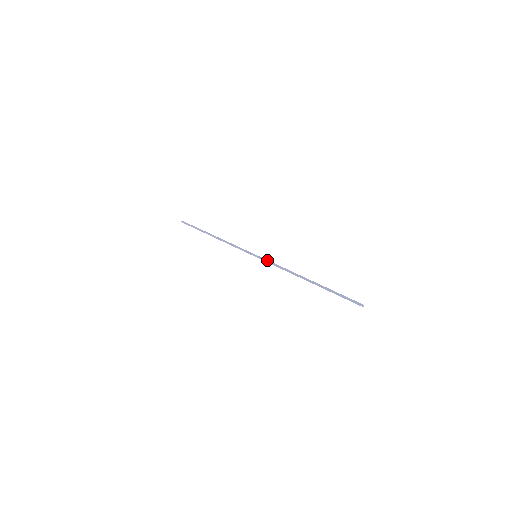
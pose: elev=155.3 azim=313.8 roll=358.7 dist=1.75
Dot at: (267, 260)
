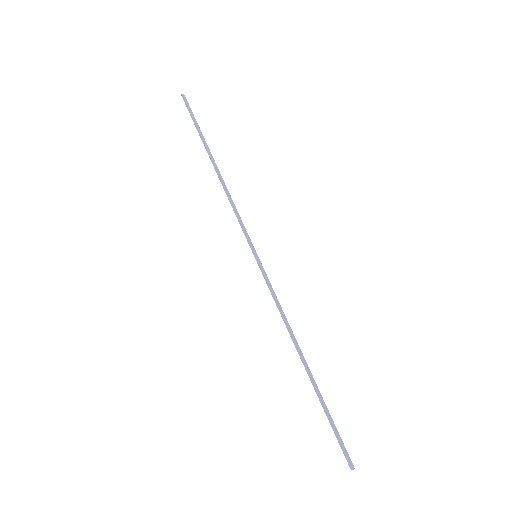
Dot at: (267, 278)
